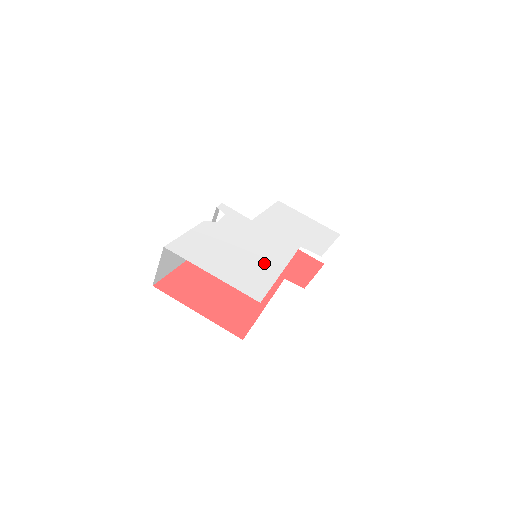
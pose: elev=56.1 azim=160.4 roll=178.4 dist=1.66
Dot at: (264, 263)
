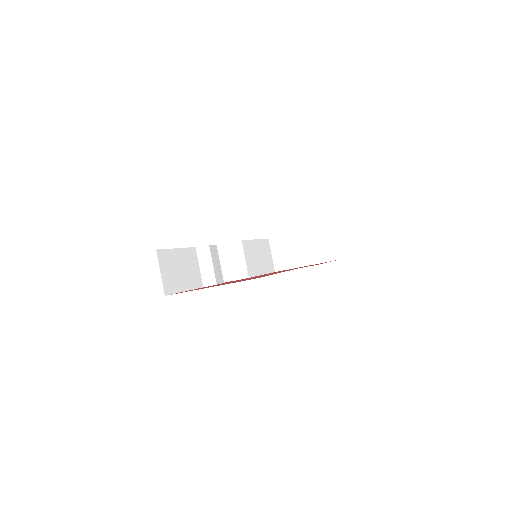
Dot at: occluded
